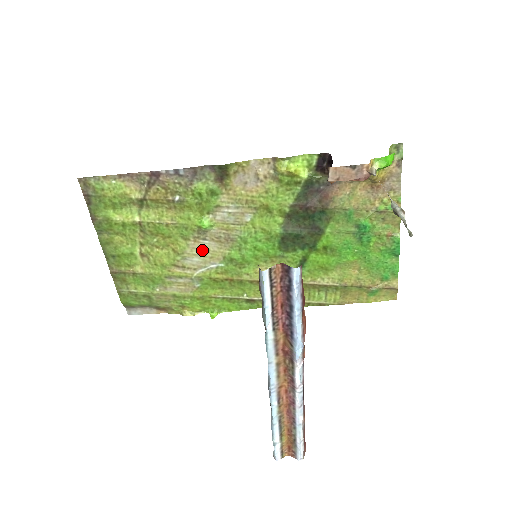
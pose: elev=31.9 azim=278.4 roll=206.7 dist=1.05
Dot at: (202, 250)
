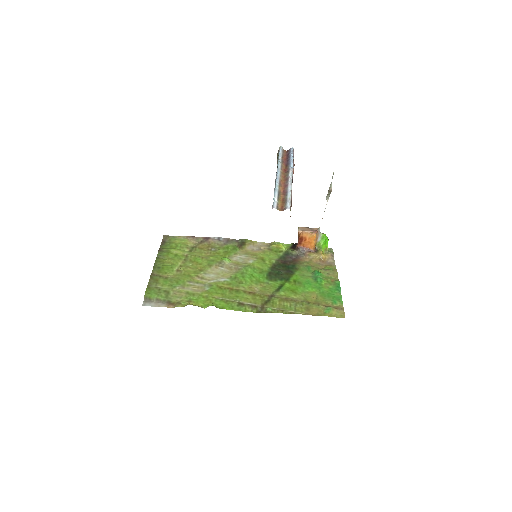
Dot at: (218, 272)
